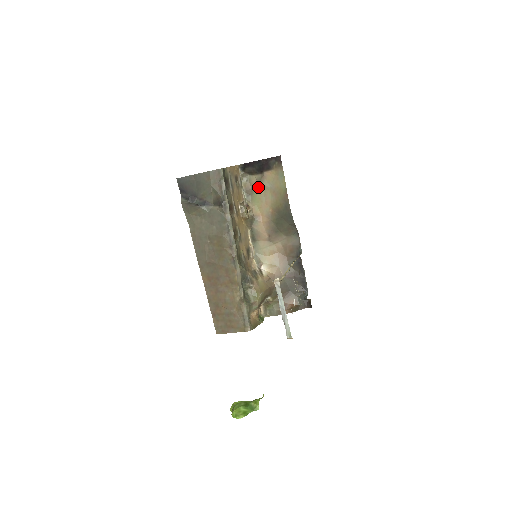
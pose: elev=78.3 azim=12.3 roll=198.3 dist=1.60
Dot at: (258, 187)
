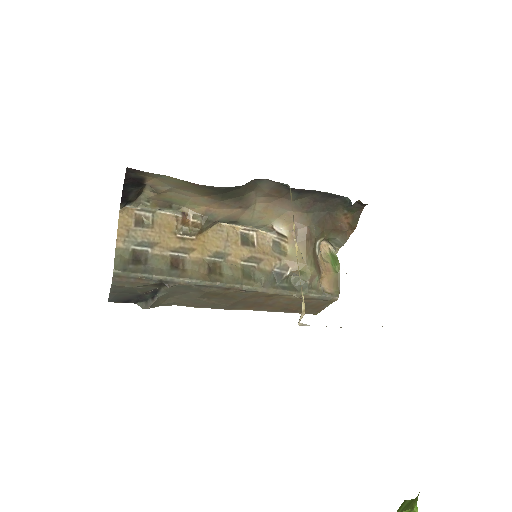
Dot at: (164, 195)
